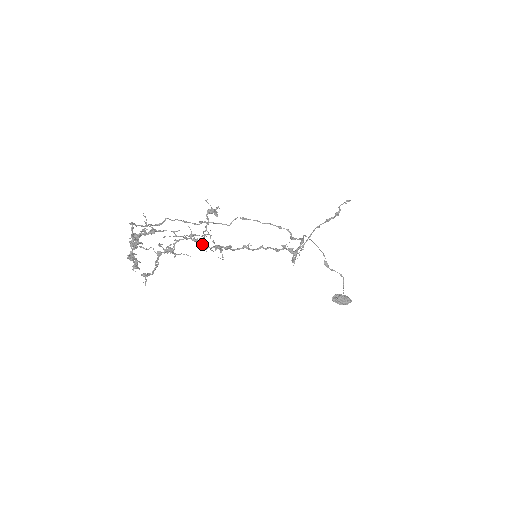
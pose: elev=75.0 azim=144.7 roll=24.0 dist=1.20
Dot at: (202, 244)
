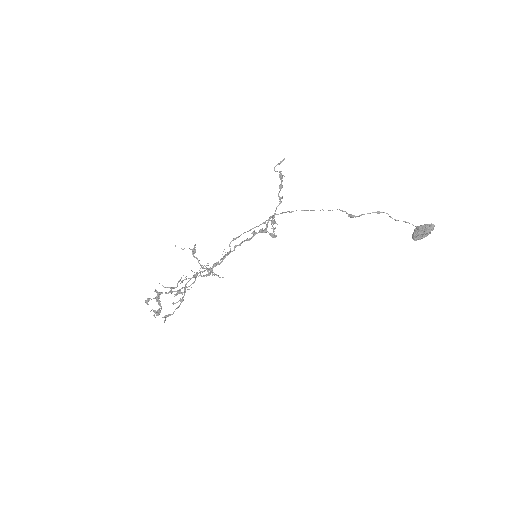
Dot at: (200, 275)
